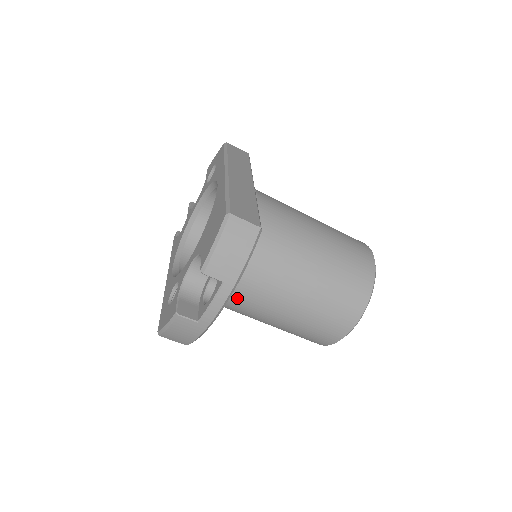
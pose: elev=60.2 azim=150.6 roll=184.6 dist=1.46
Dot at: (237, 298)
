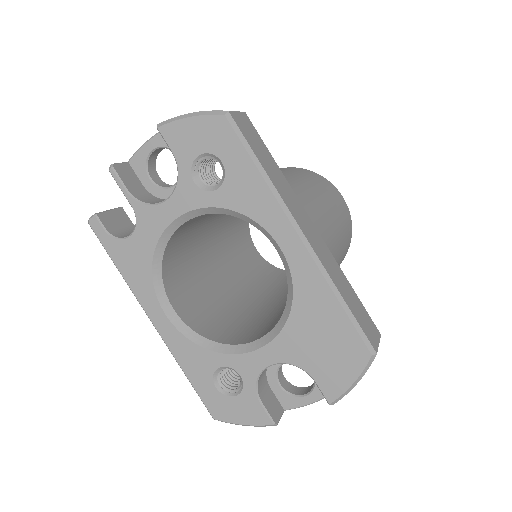
Dot at: occluded
